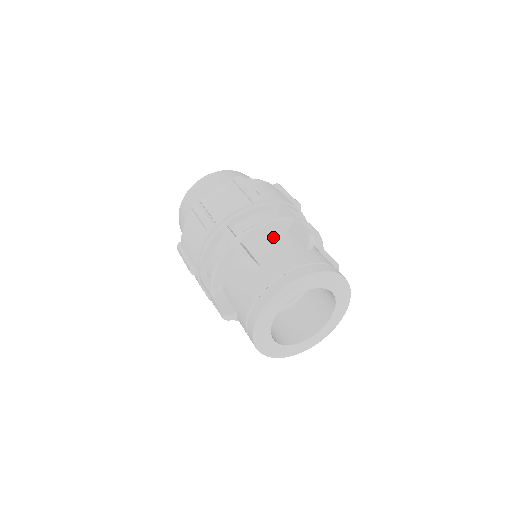
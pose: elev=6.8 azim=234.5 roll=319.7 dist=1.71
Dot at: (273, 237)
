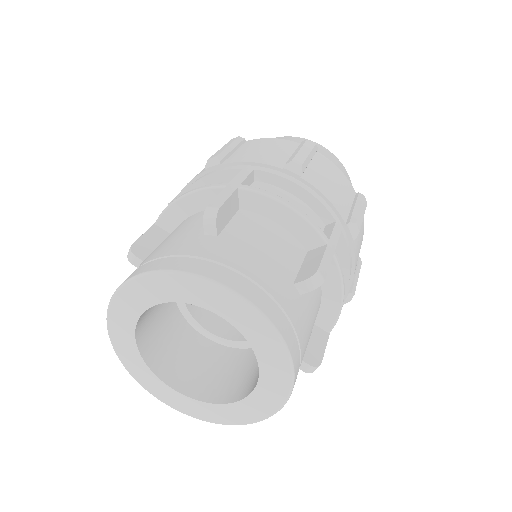
Dot at: (192, 217)
